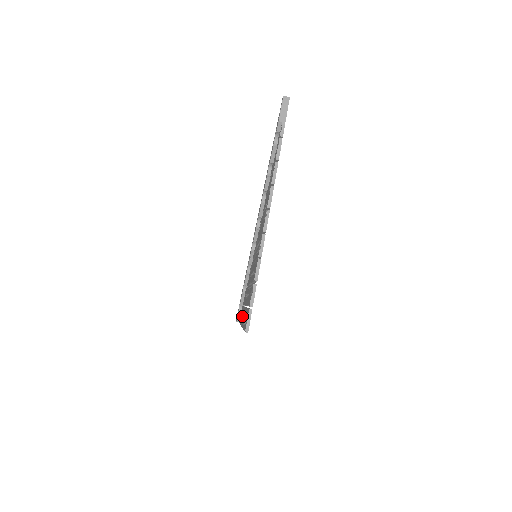
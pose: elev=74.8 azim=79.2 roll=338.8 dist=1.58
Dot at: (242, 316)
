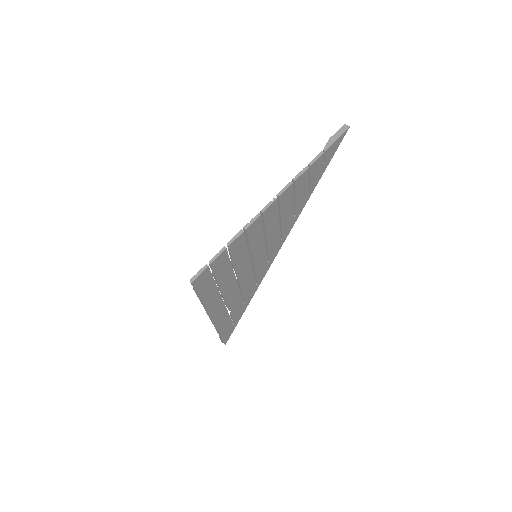
Dot at: occluded
